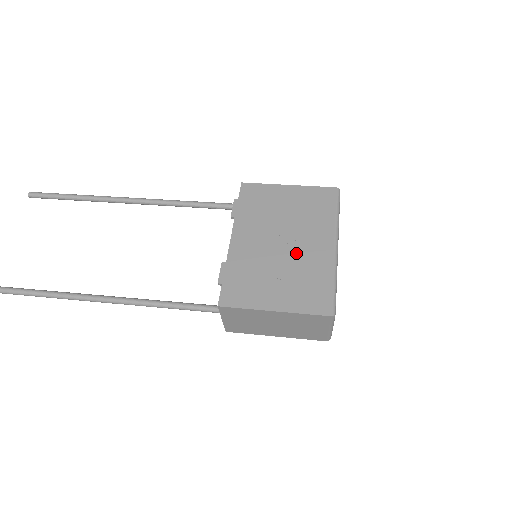
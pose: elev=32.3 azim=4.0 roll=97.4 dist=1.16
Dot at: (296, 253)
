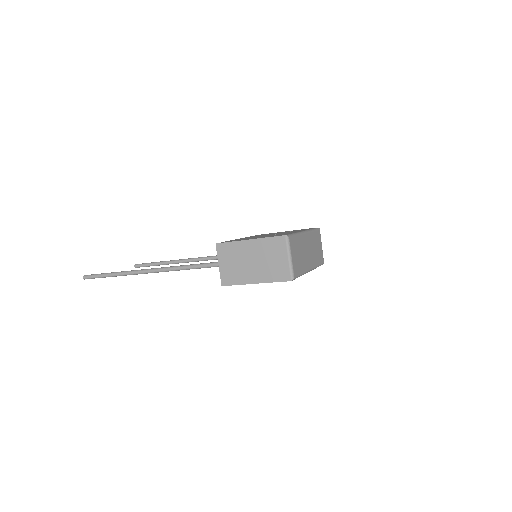
Dot at: occluded
